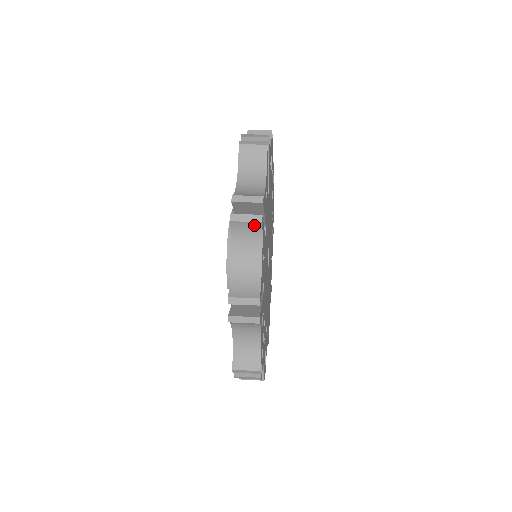
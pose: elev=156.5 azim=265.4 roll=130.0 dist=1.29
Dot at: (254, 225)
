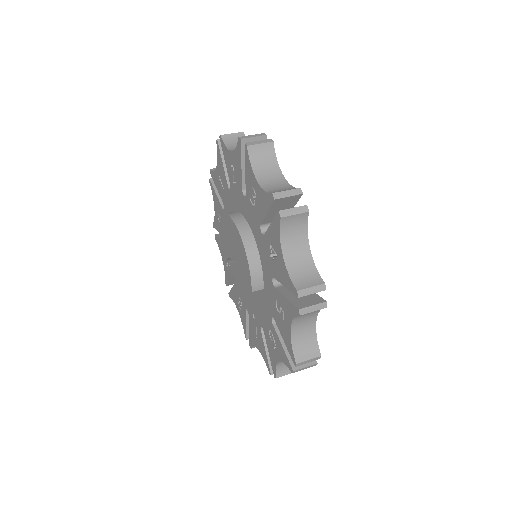
Dot at: (301, 216)
